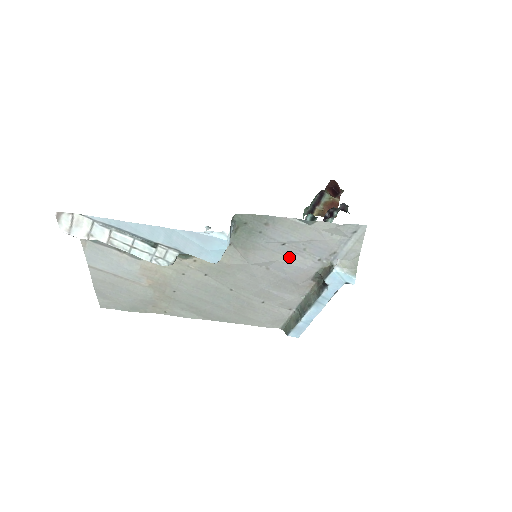
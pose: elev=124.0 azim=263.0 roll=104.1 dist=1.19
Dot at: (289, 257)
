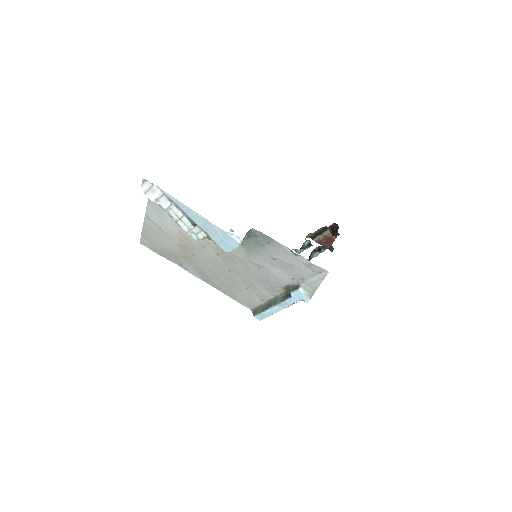
Dot at: (275, 268)
